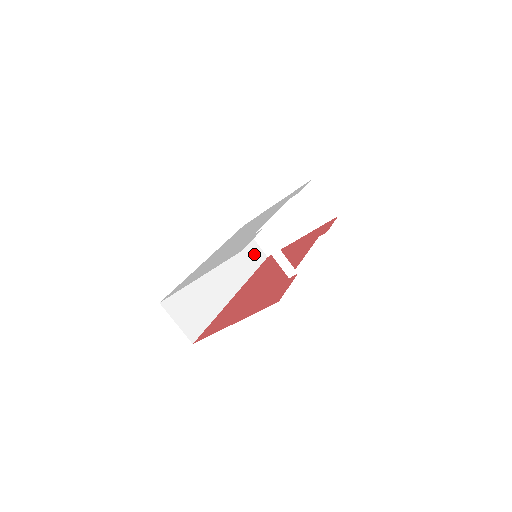
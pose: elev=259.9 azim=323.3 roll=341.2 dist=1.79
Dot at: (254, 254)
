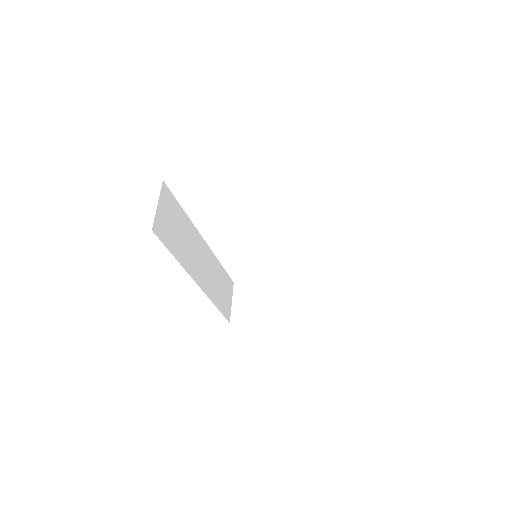
Dot at: (225, 303)
